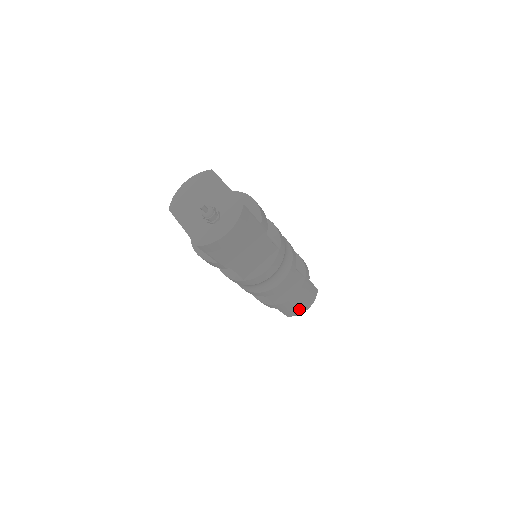
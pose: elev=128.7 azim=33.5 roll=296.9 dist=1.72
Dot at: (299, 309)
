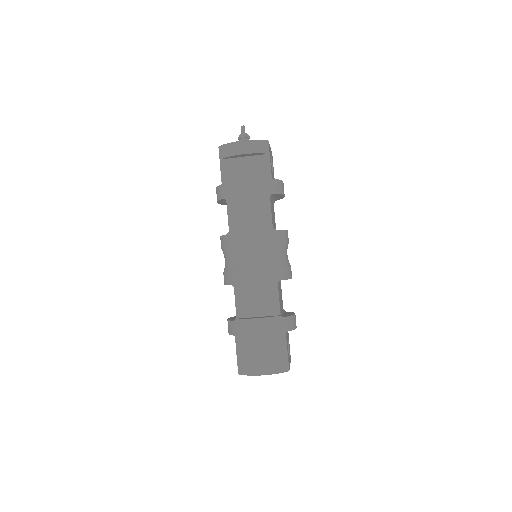
Dot at: (254, 359)
